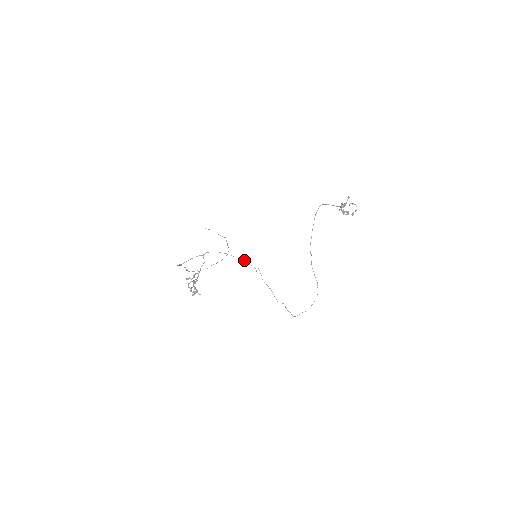
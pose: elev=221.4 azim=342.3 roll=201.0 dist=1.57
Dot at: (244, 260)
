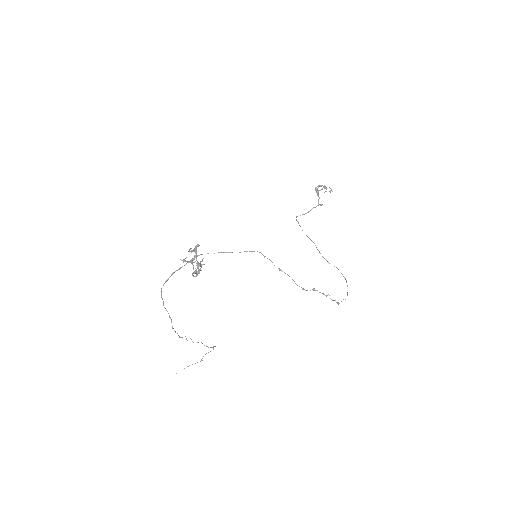
Dot at: (245, 251)
